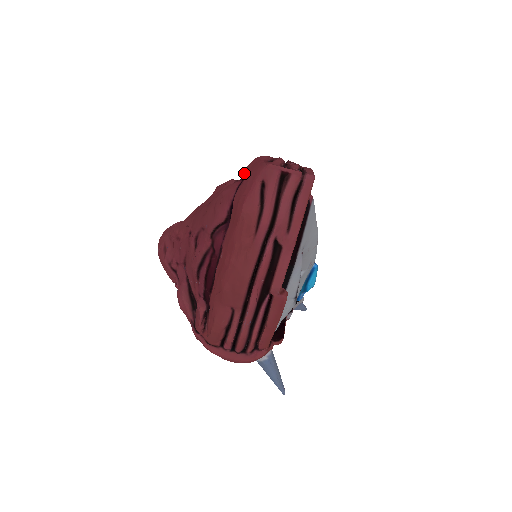
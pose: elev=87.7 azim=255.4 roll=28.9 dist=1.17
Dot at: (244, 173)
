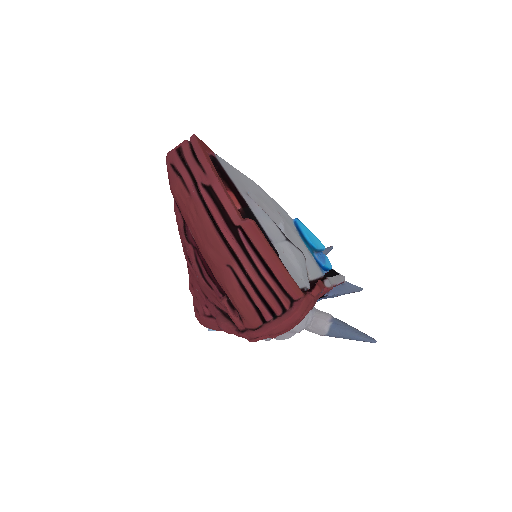
Dot at: occluded
